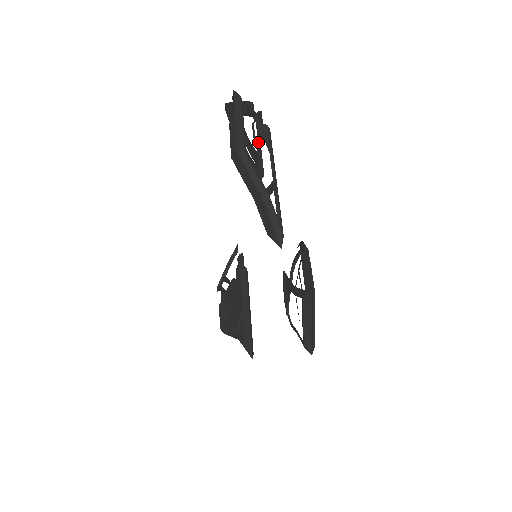
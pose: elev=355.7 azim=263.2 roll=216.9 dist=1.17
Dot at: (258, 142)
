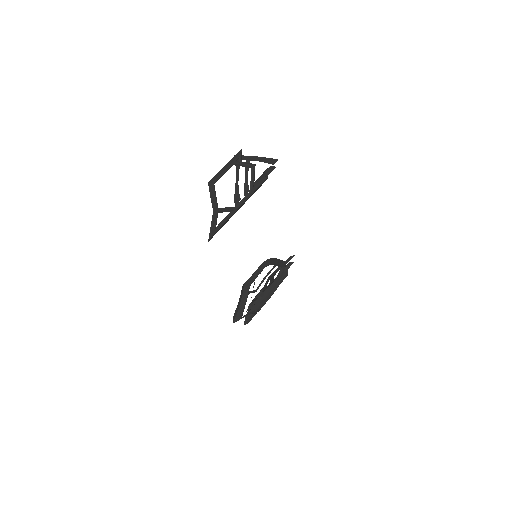
Dot at: occluded
